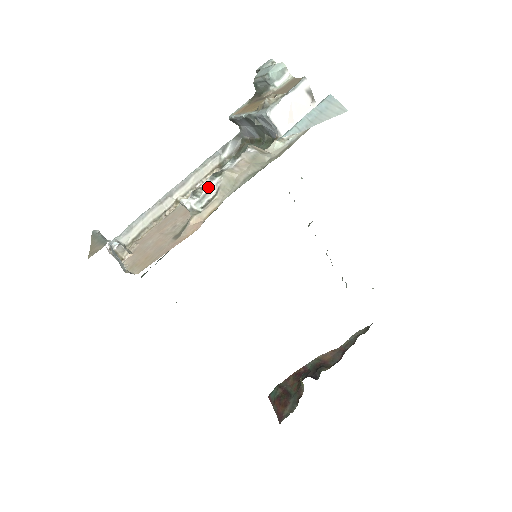
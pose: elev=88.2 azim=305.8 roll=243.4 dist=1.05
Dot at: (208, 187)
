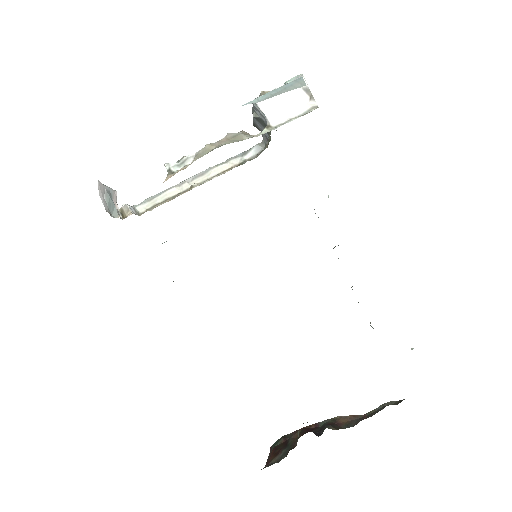
Dot at: (189, 155)
